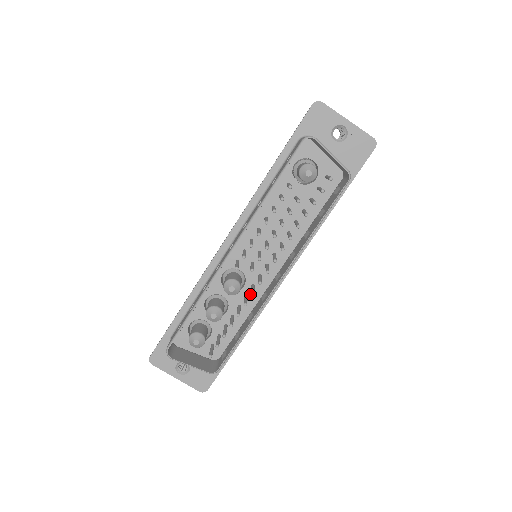
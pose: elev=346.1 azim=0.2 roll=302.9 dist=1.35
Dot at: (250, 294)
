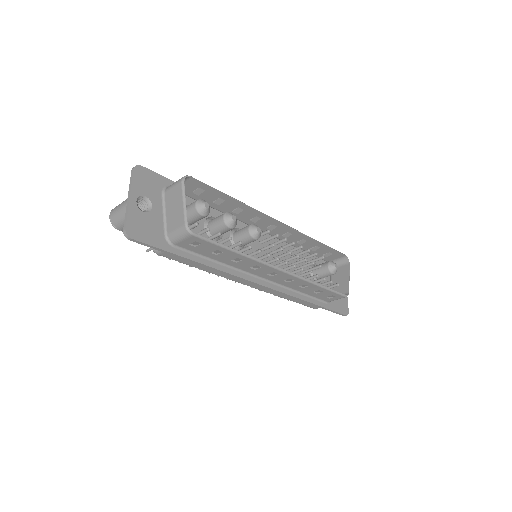
Dot at: occluded
